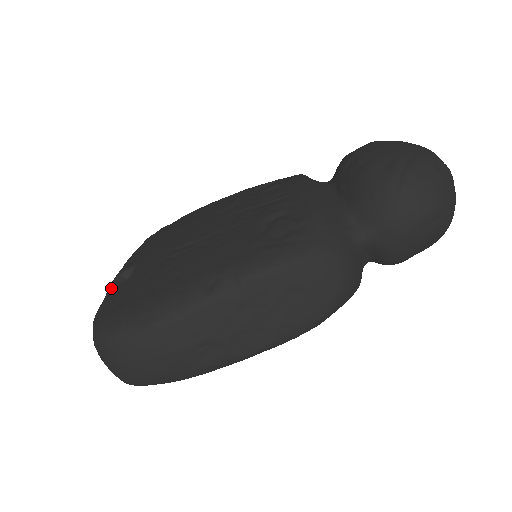
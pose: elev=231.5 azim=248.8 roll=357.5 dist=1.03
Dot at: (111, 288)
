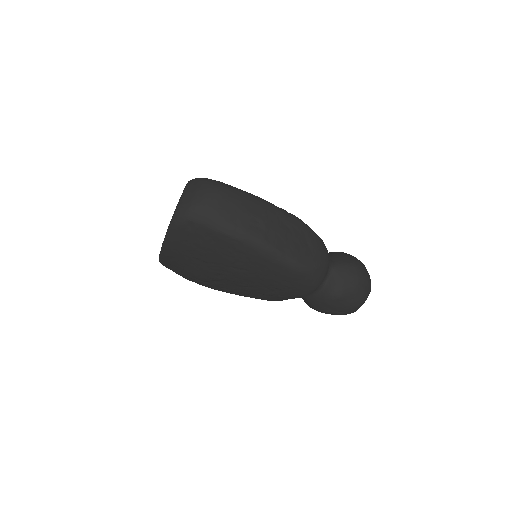
Dot at: occluded
